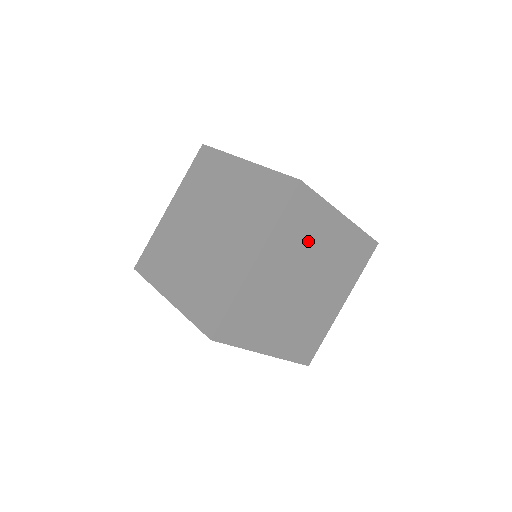
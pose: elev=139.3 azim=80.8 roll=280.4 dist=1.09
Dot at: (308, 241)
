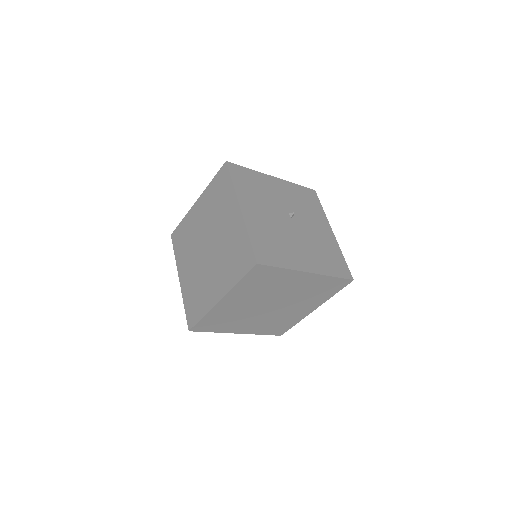
Dot at: (271, 288)
